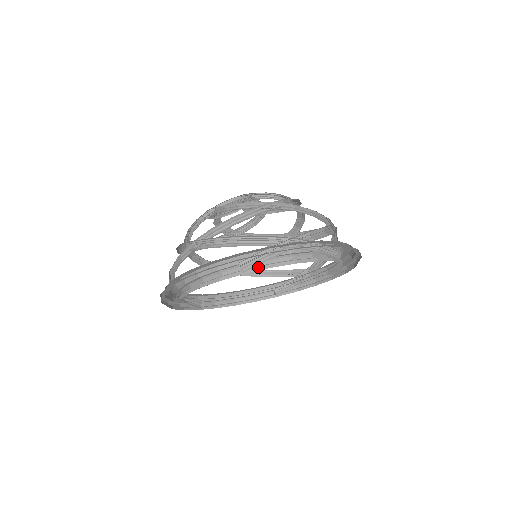
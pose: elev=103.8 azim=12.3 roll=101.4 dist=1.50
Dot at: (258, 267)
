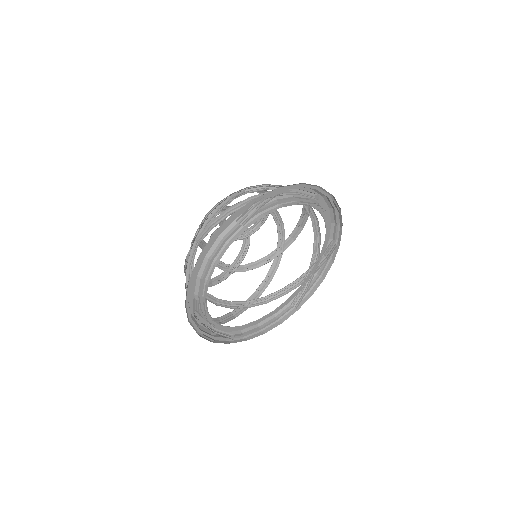
Dot at: (254, 220)
